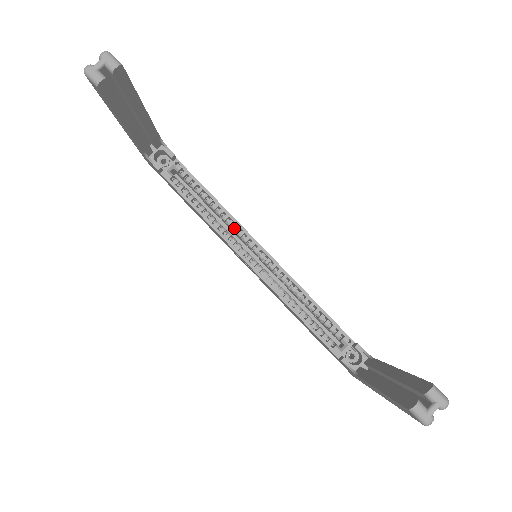
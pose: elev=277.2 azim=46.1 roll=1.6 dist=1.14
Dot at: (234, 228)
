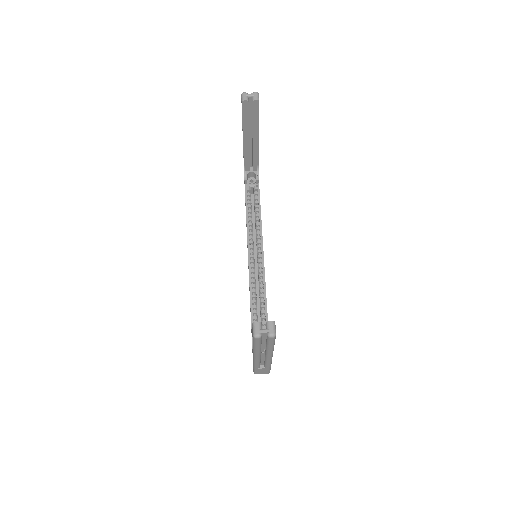
Dot at: (258, 236)
